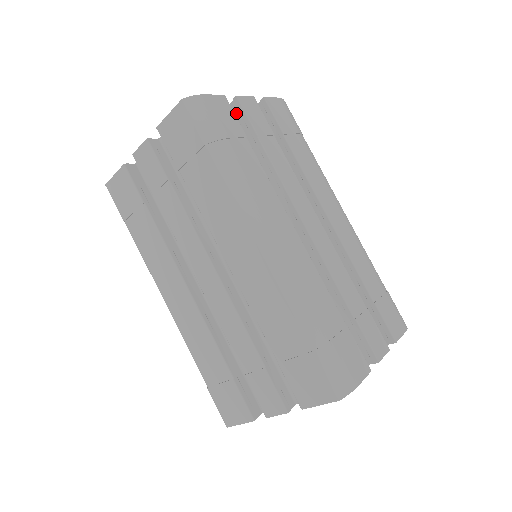
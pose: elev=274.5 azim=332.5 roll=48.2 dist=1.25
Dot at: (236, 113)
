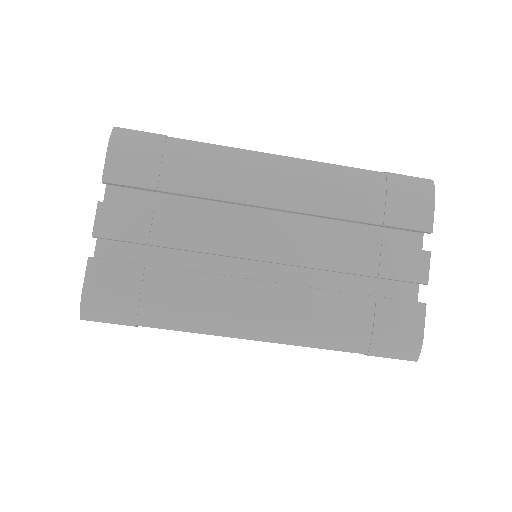
Dot at: occluded
